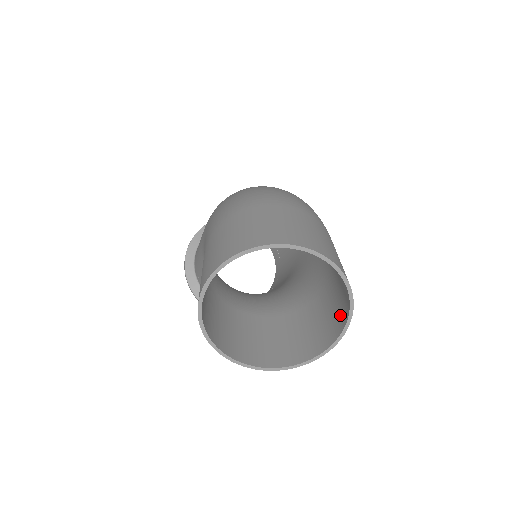
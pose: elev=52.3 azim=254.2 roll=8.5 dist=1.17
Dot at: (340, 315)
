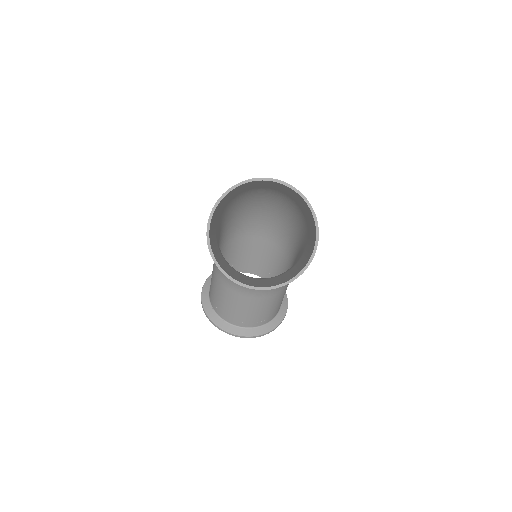
Dot at: (312, 246)
